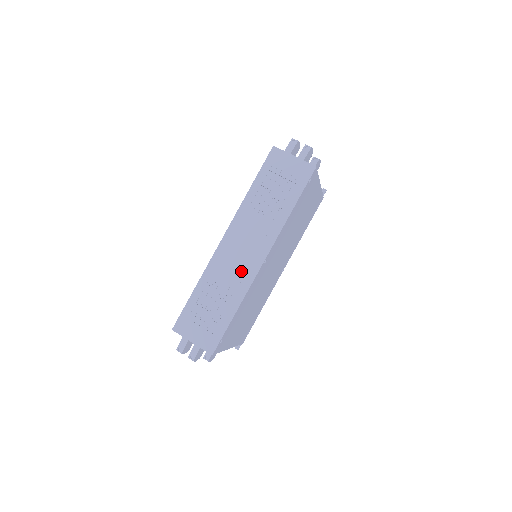
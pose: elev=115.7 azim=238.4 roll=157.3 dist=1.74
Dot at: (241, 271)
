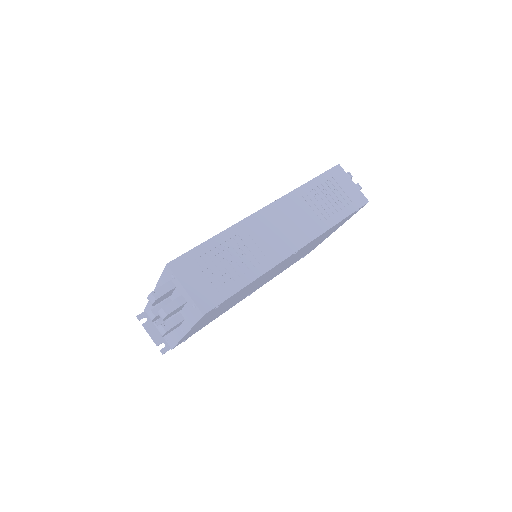
Dot at: (271, 247)
